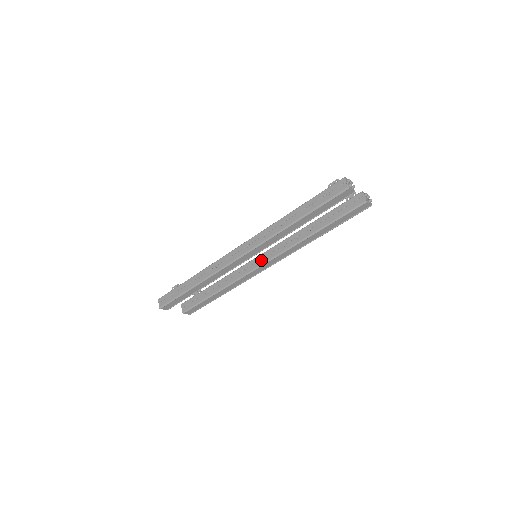
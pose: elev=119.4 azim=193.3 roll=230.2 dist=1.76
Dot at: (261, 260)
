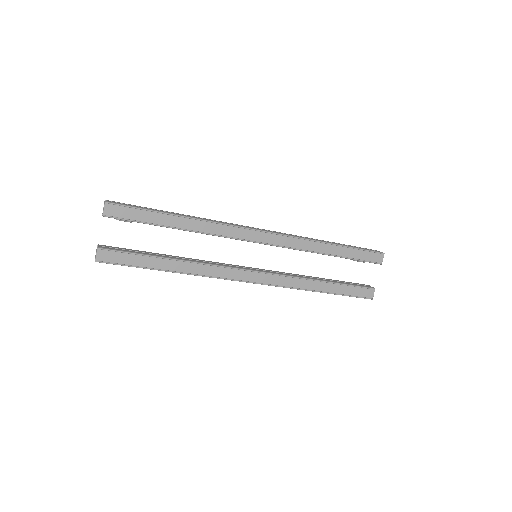
Dot at: occluded
